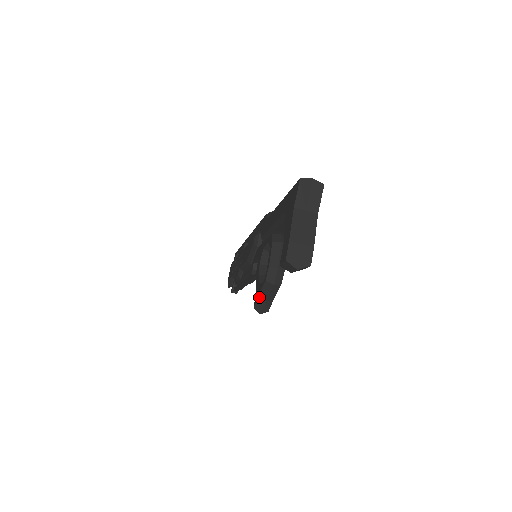
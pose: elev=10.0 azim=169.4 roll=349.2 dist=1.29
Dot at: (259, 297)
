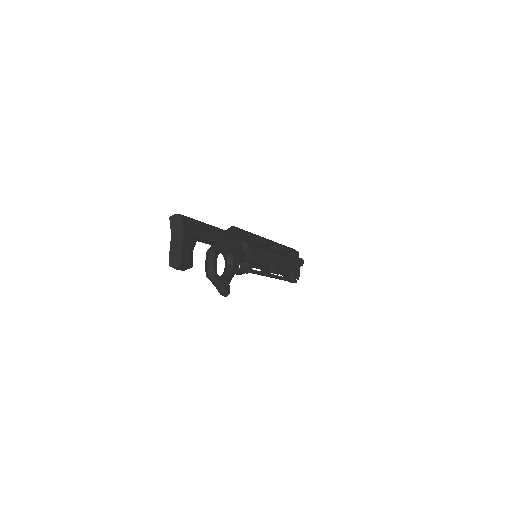
Dot at: (216, 287)
